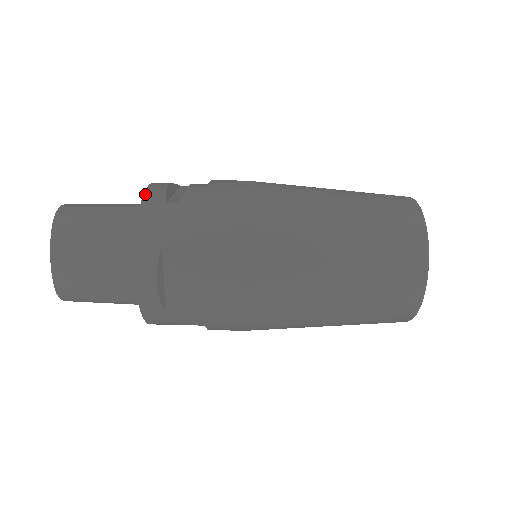
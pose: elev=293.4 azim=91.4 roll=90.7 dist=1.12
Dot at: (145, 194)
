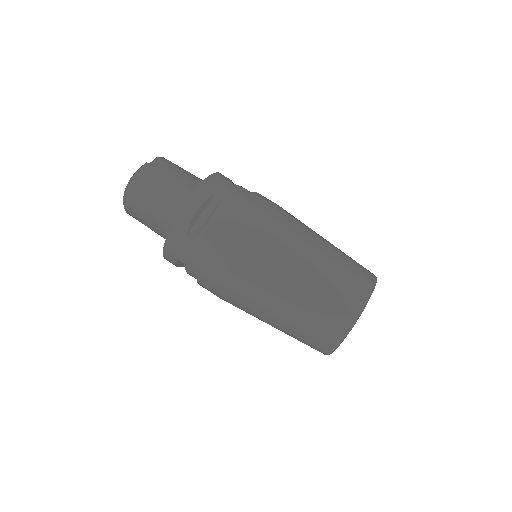
Dot at: (176, 219)
